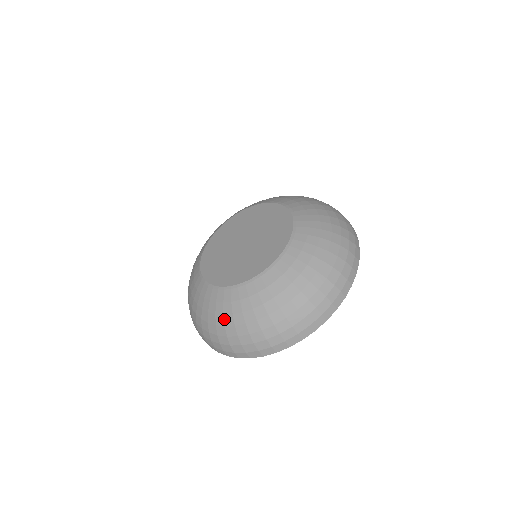
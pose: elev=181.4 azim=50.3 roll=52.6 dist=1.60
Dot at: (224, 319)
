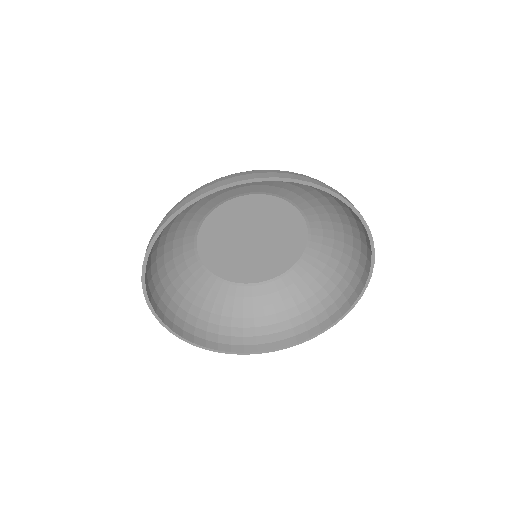
Dot at: (167, 260)
